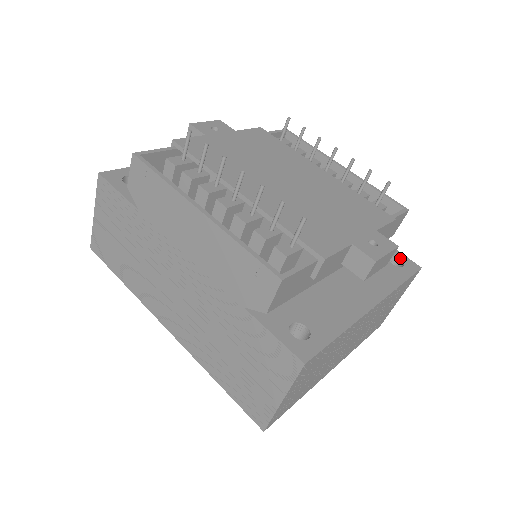
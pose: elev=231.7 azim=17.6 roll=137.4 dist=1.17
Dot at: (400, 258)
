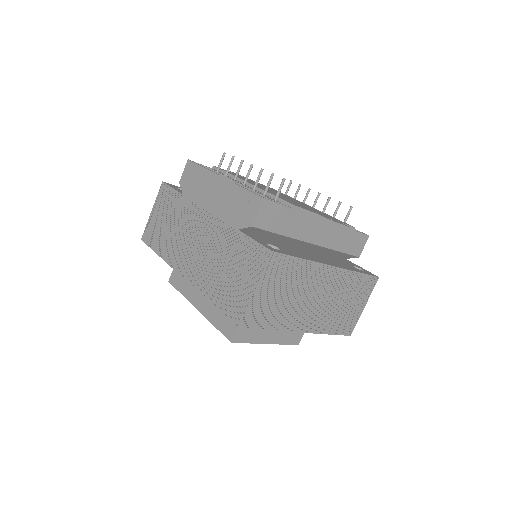
Dot at: (363, 269)
